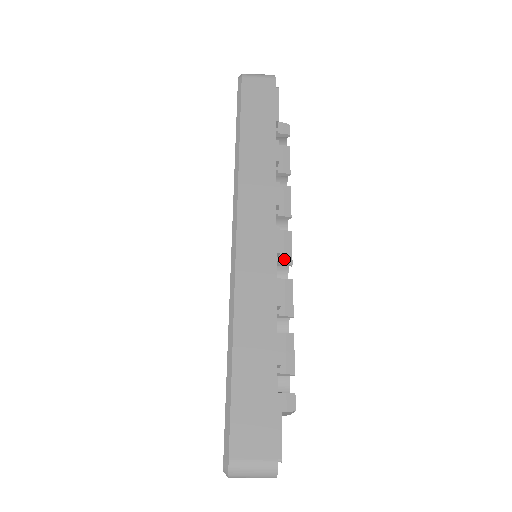
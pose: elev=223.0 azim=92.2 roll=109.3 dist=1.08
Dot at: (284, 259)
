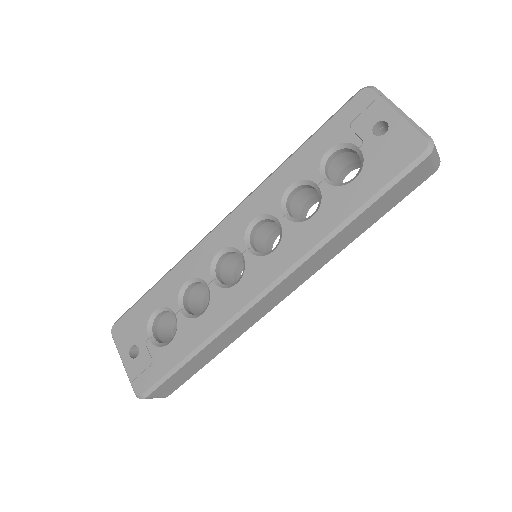
Dot at: occluded
